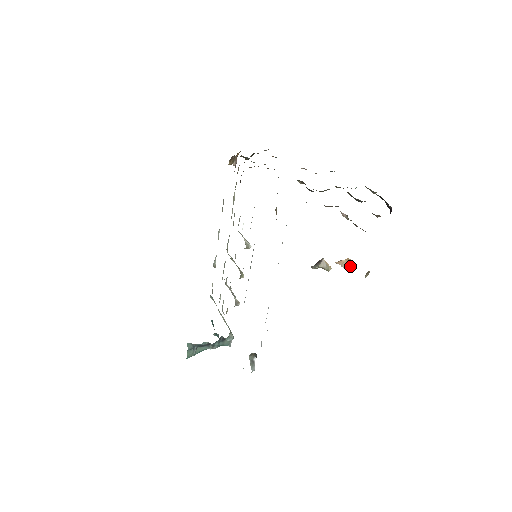
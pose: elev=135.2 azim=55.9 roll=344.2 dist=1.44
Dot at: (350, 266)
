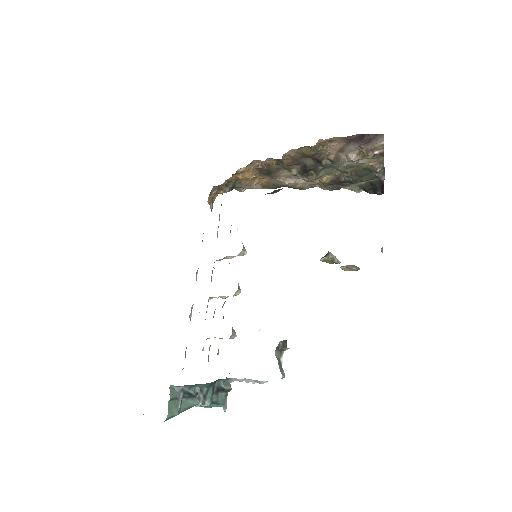
Dot at: (356, 268)
